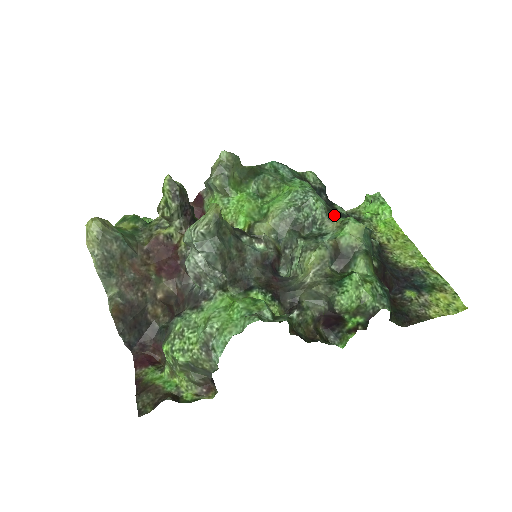
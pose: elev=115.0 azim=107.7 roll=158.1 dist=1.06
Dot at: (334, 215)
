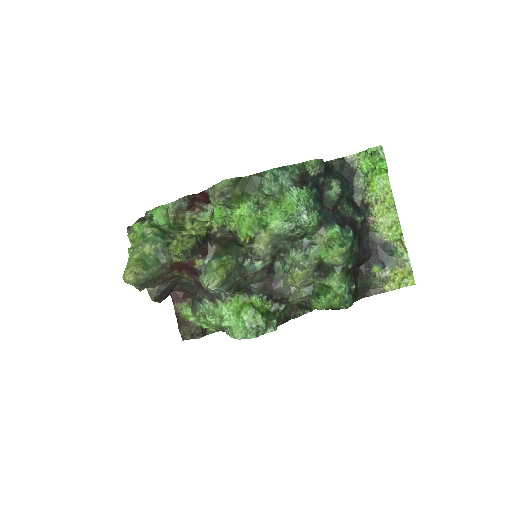
Dot at: (324, 227)
